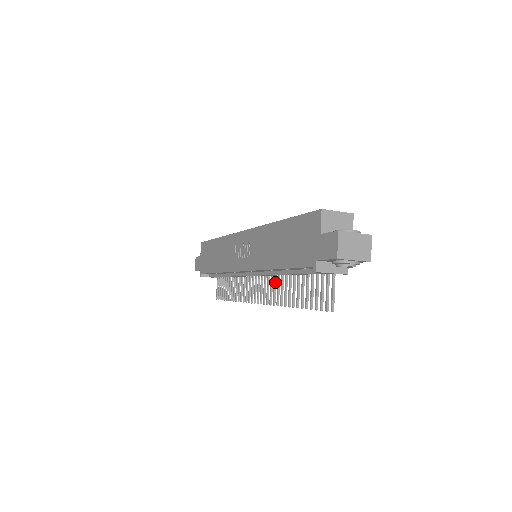
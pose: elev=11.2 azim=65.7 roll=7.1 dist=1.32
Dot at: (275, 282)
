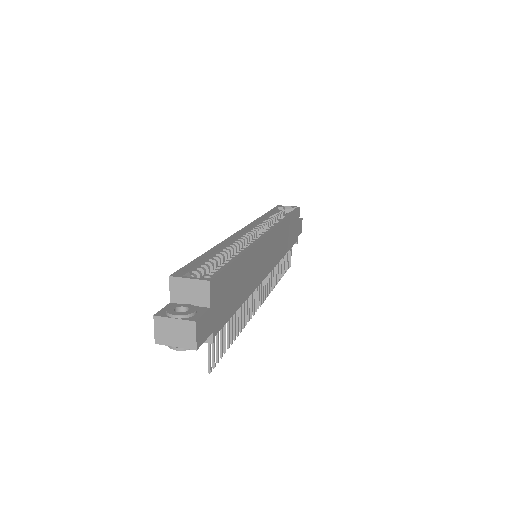
Dot at: (251, 295)
